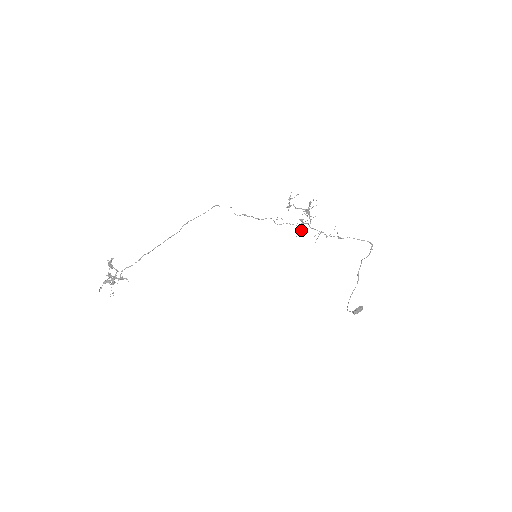
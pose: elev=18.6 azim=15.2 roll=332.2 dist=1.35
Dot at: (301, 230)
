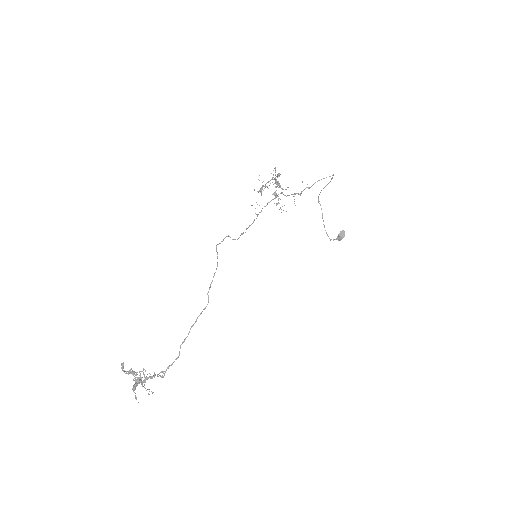
Dot at: occluded
